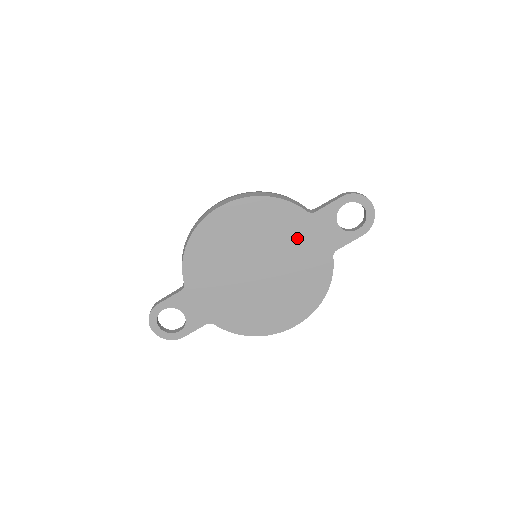
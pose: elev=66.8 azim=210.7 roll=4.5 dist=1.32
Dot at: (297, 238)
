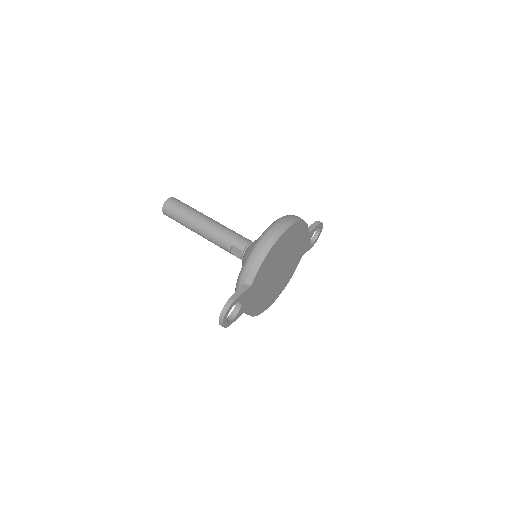
Dot at: (298, 248)
